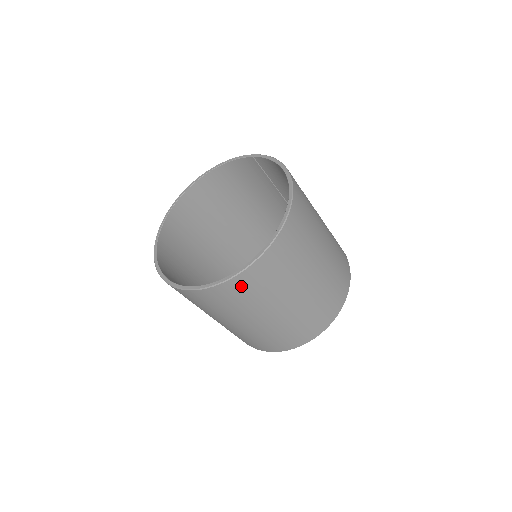
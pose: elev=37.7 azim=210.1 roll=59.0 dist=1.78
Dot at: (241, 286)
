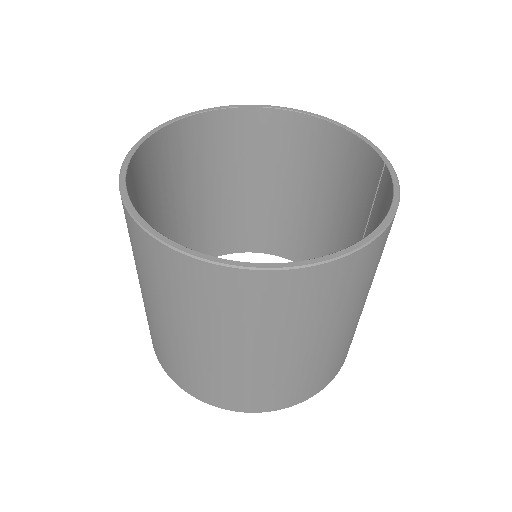
Dot at: (162, 262)
